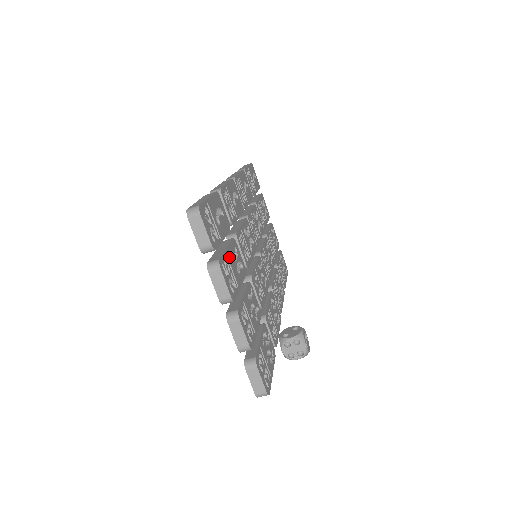
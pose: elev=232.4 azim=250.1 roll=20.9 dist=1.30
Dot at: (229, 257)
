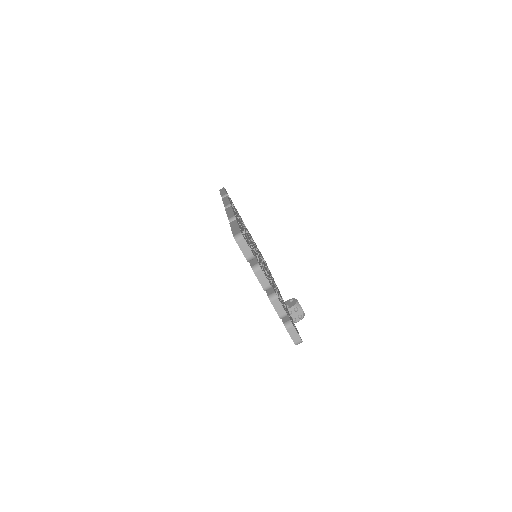
Dot at: occluded
